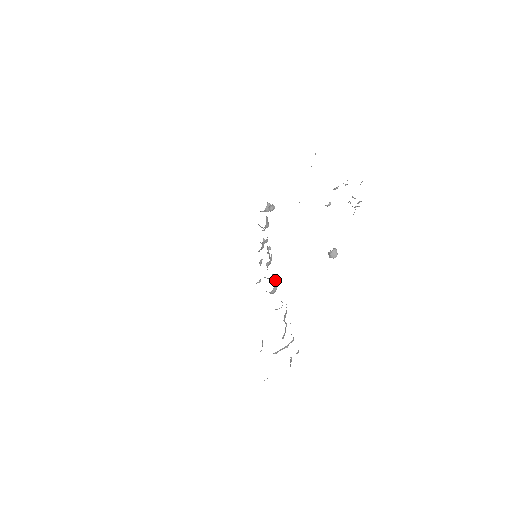
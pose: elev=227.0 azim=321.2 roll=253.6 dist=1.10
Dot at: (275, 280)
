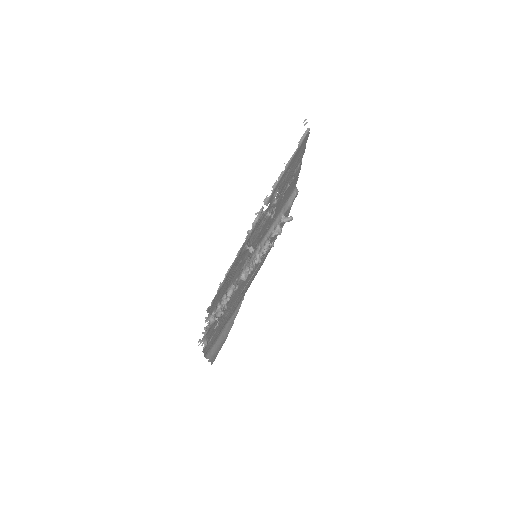
Dot at: (245, 271)
